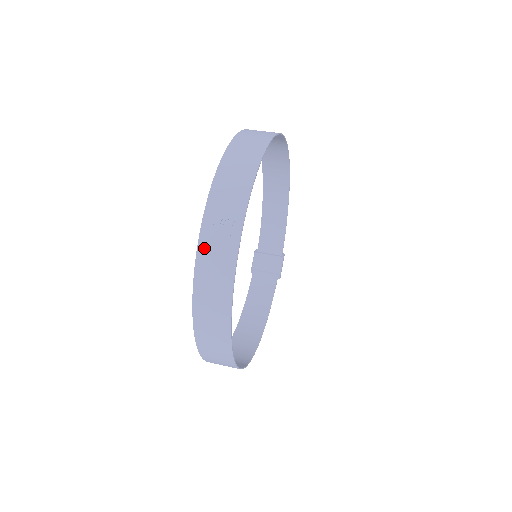
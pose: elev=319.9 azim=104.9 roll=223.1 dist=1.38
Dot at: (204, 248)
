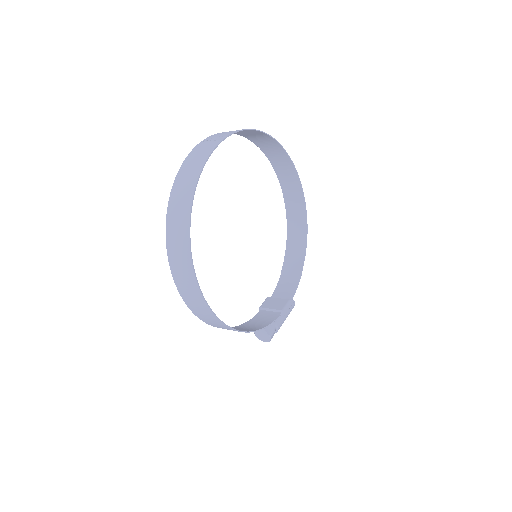
Dot at: (197, 148)
